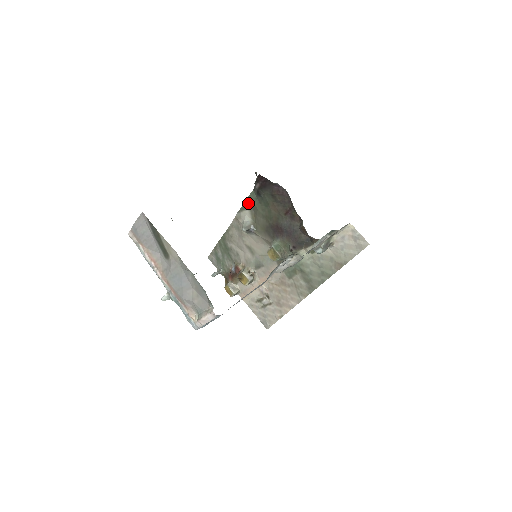
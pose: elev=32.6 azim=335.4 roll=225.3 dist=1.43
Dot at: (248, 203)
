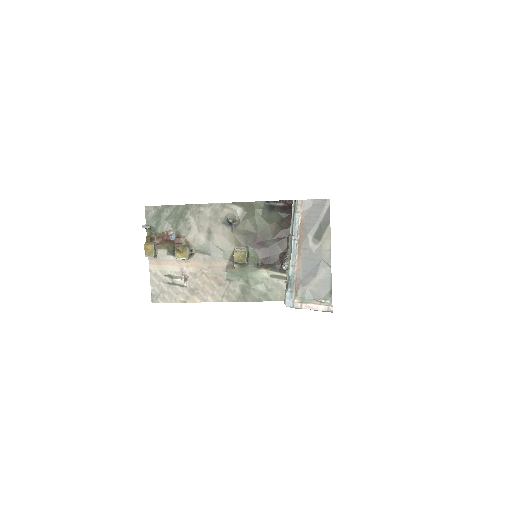
Dot at: (250, 205)
